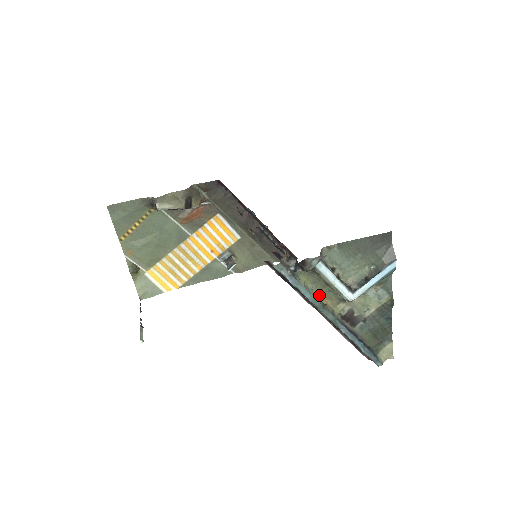
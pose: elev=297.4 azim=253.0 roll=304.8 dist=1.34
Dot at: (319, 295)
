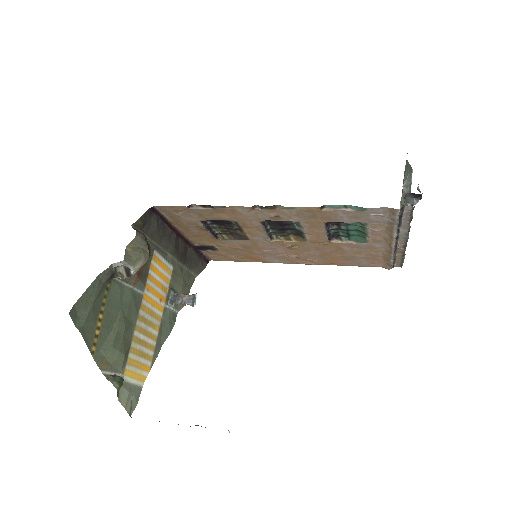
Dot at: occluded
